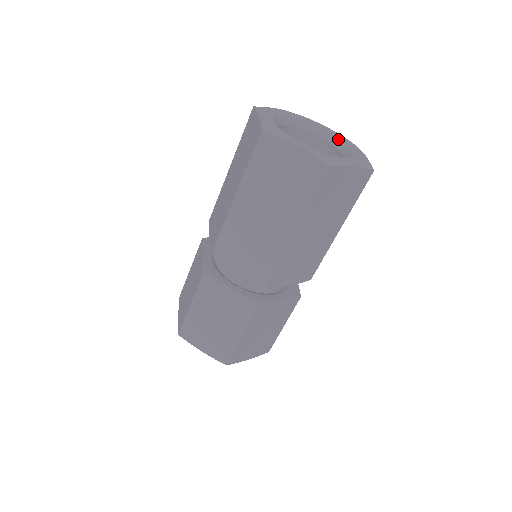
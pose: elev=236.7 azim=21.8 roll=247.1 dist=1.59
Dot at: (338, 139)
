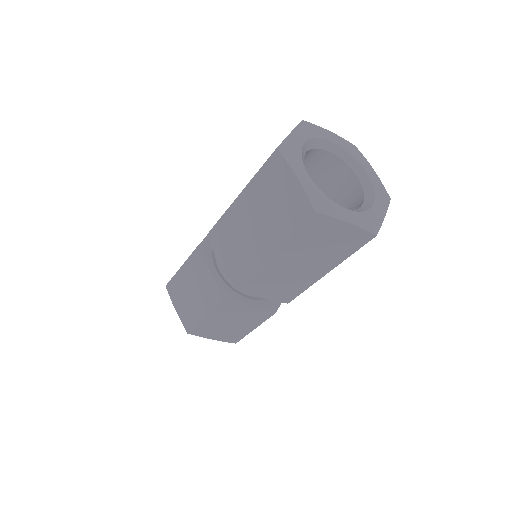
Dot at: (348, 154)
